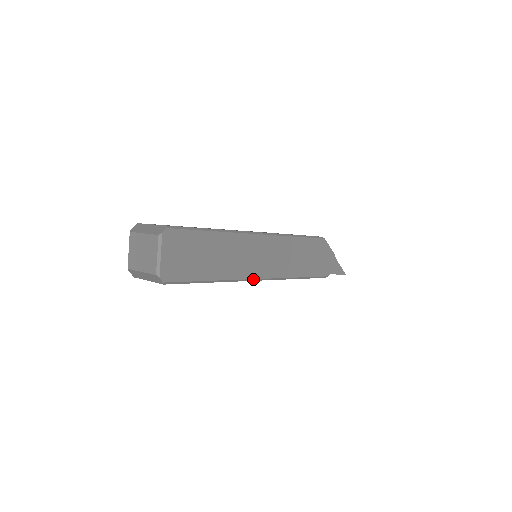
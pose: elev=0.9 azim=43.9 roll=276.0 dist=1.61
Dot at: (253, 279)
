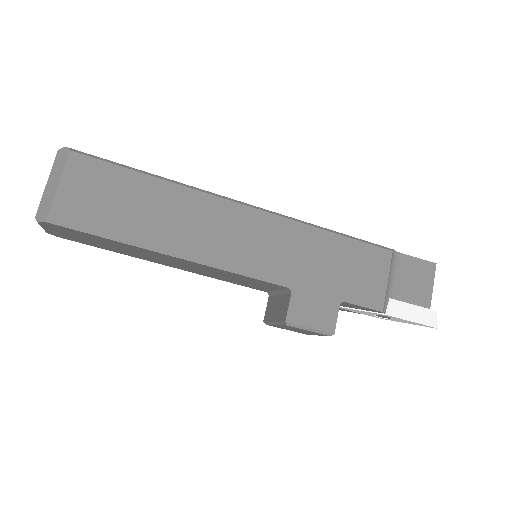
Dot at: (231, 200)
